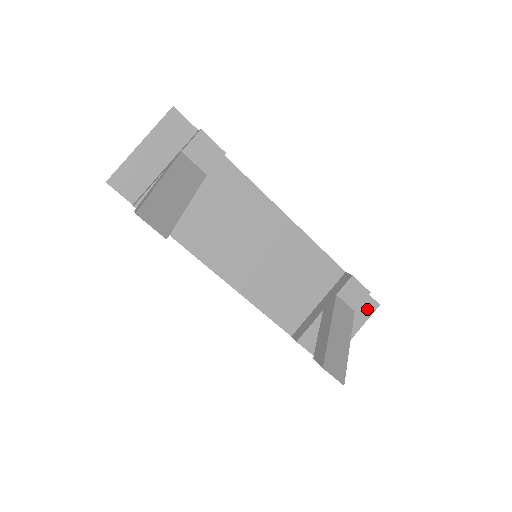
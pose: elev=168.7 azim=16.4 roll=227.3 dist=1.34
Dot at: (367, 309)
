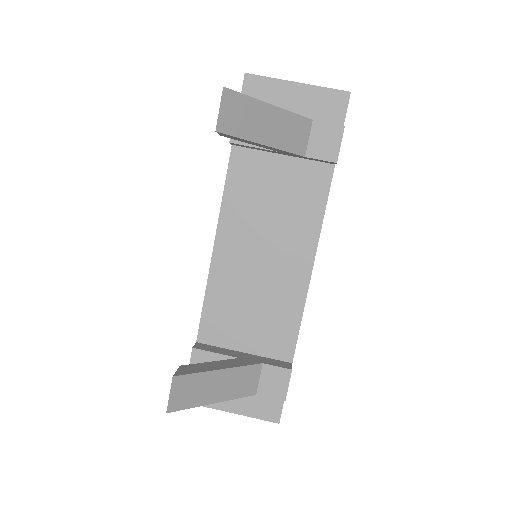
Dot at: (267, 411)
